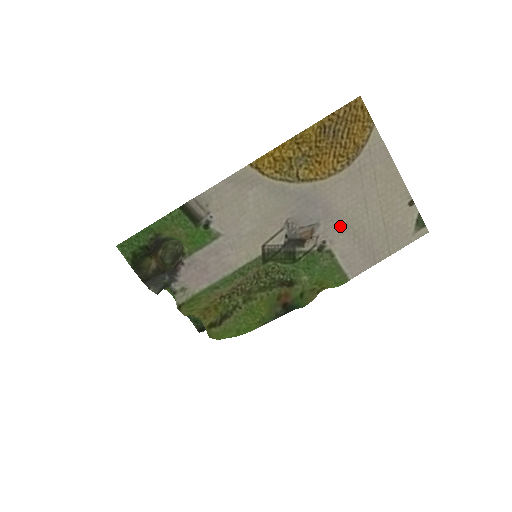
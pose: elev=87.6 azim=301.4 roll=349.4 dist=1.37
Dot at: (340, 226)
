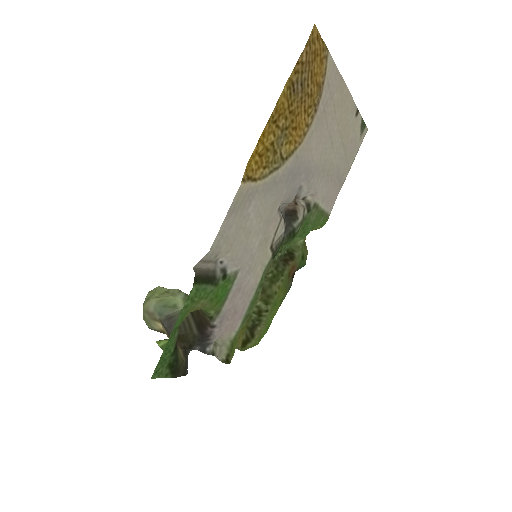
Dot at: (318, 177)
